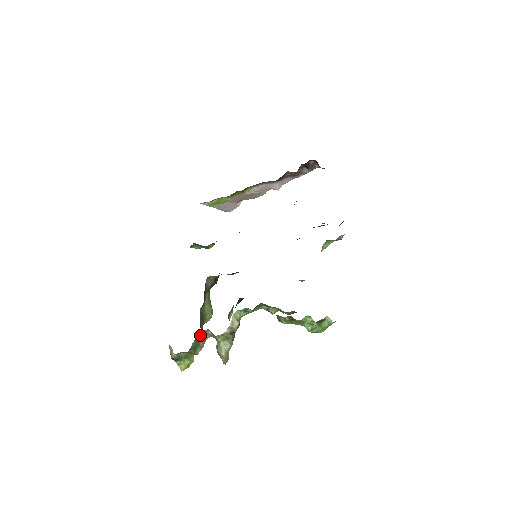
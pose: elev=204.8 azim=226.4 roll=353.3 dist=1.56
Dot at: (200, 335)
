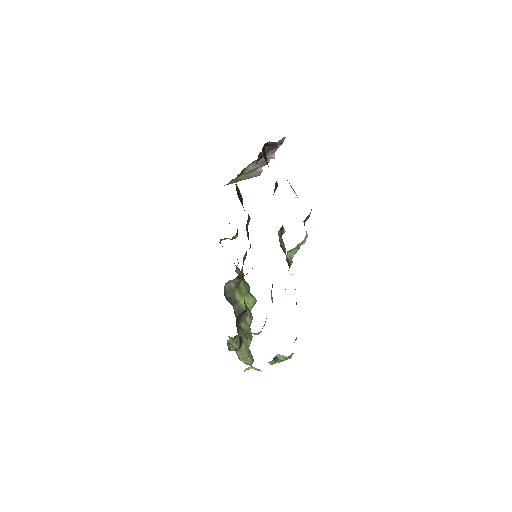
Dot at: (228, 342)
